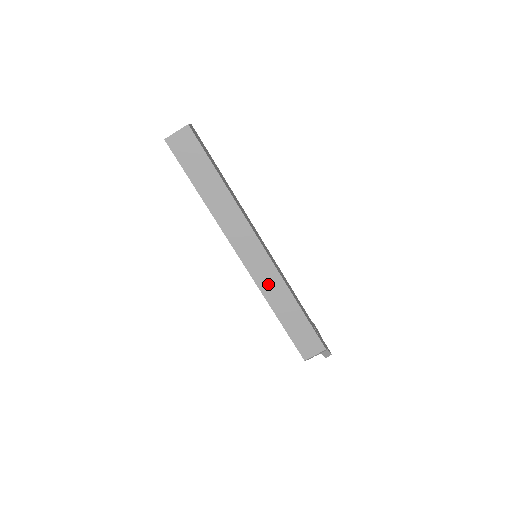
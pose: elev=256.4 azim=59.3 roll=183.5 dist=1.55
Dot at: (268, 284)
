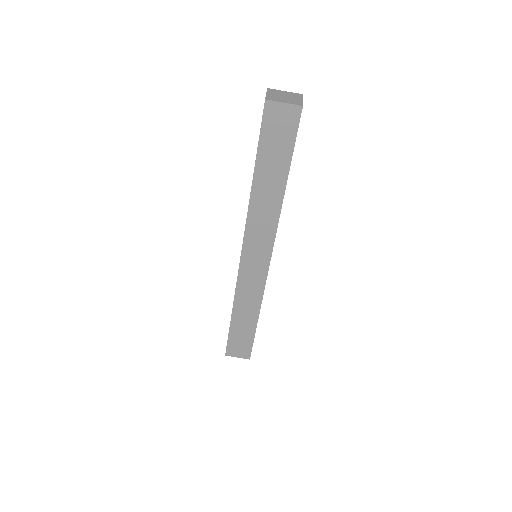
Dot at: (247, 289)
